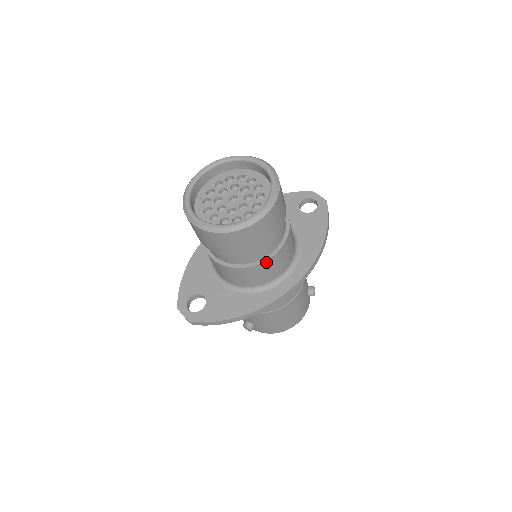
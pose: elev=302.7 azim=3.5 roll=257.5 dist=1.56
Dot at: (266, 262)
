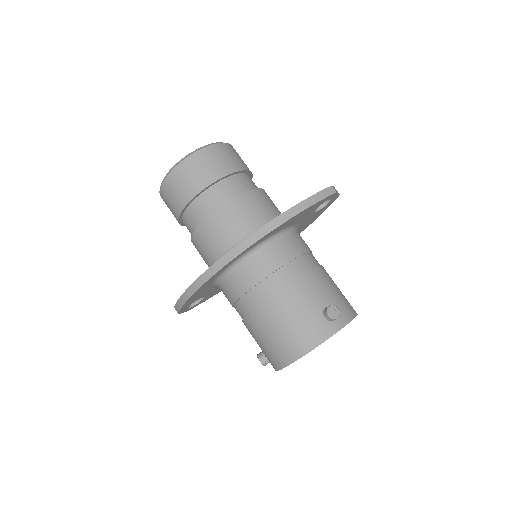
Dot at: (204, 224)
